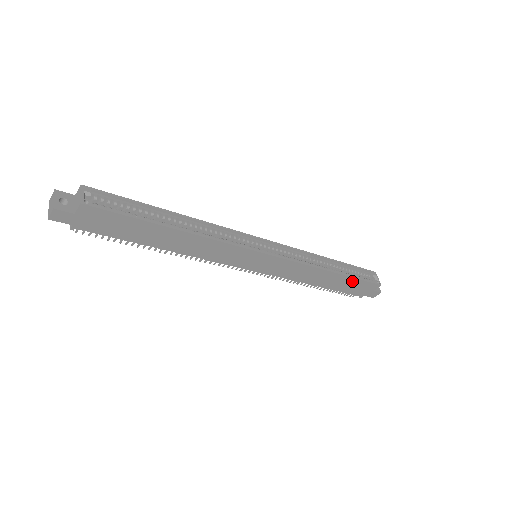
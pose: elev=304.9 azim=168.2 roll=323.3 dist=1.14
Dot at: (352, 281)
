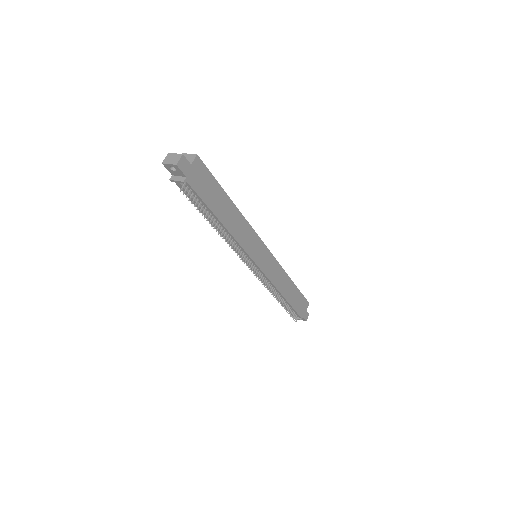
Dot at: (298, 294)
